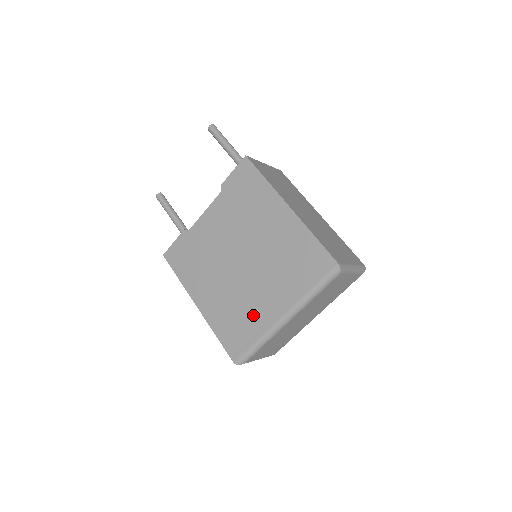
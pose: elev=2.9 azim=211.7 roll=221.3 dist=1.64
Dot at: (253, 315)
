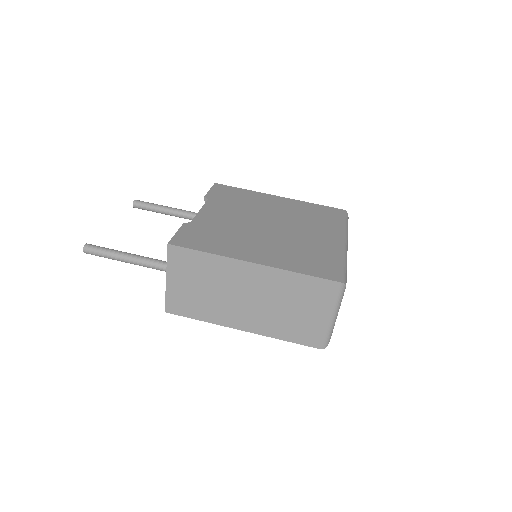
Dot at: (319, 248)
